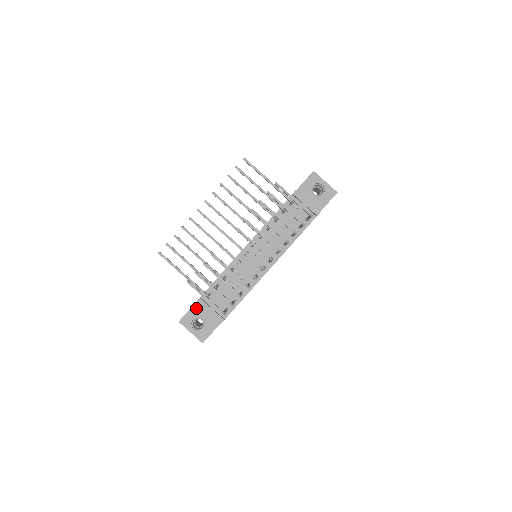
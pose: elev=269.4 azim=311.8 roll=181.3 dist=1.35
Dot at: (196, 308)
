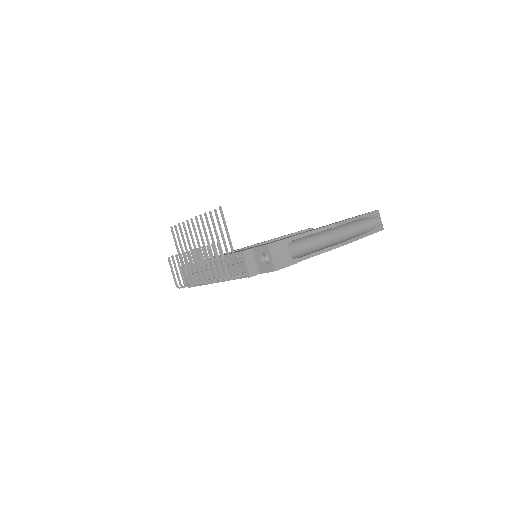
Dot at: occluded
